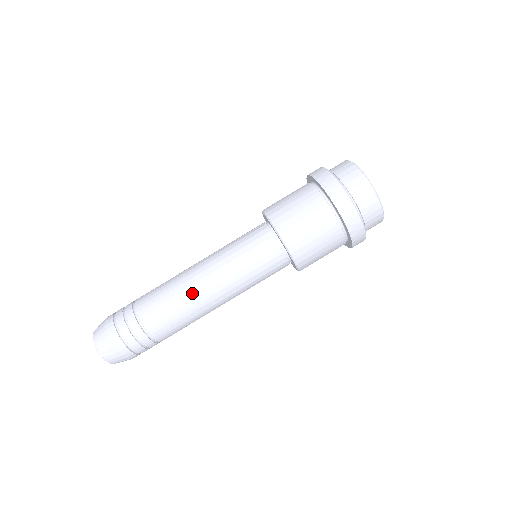
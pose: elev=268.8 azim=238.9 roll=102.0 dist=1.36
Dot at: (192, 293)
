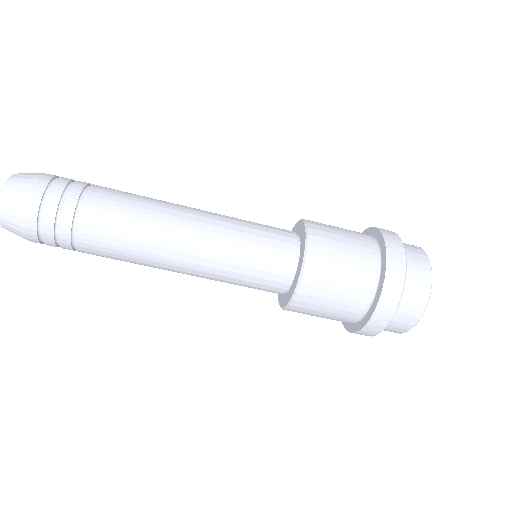
Dot at: (157, 262)
